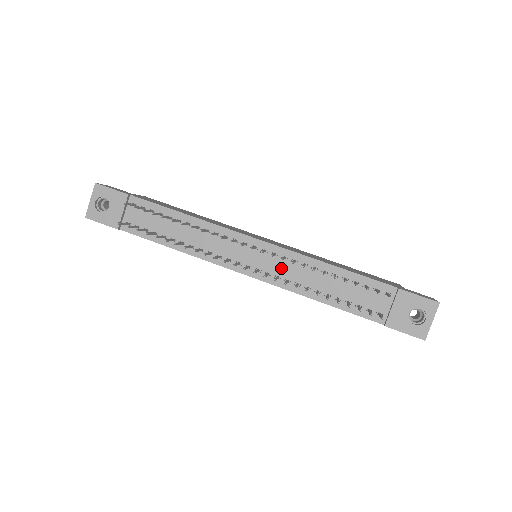
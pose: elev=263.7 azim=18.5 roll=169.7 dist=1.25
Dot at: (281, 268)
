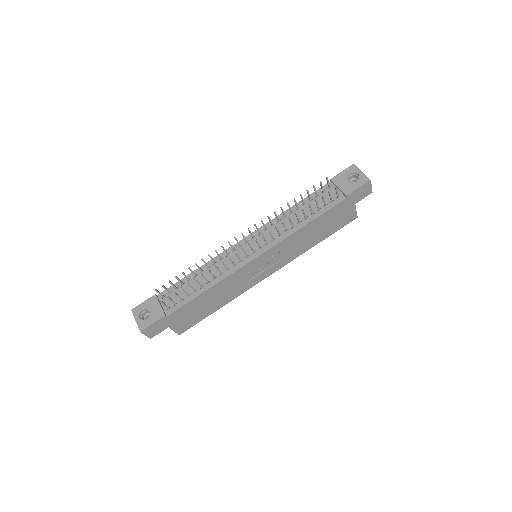
Dot at: (270, 235)
